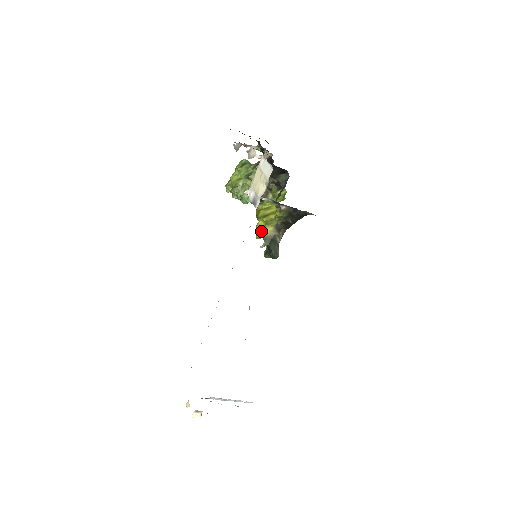
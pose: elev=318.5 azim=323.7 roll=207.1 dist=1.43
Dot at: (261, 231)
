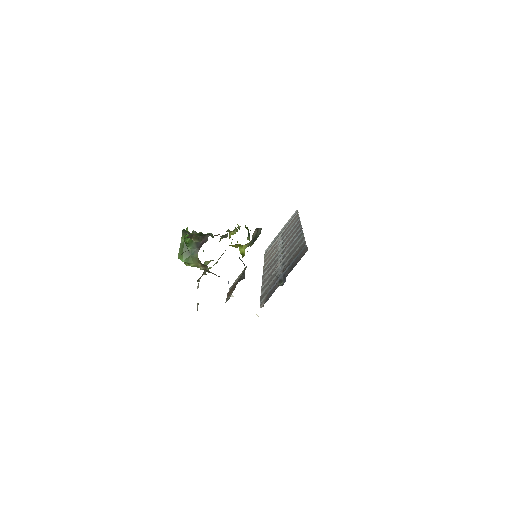
Dot at: occluded
